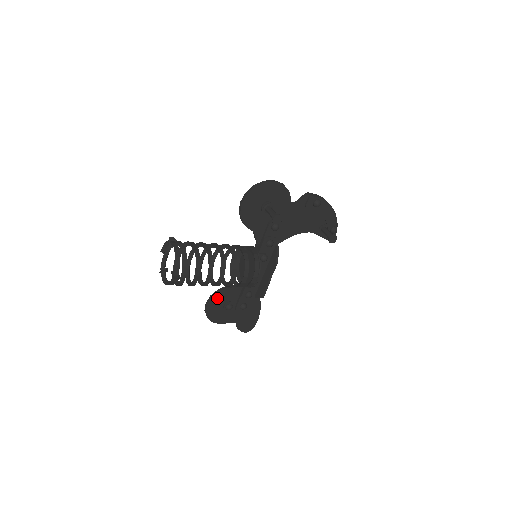
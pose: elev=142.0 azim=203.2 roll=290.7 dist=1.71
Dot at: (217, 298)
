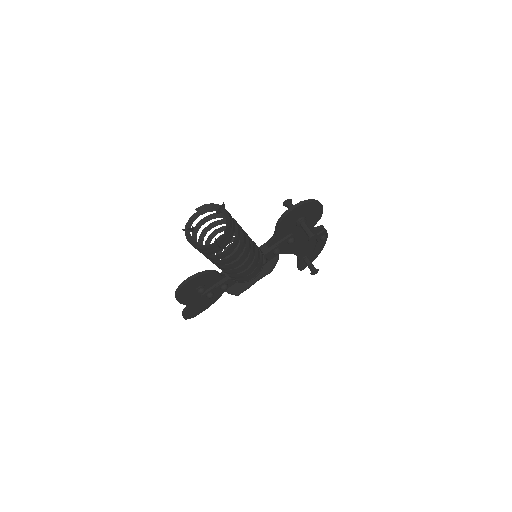
Dot at: (201, 278)
